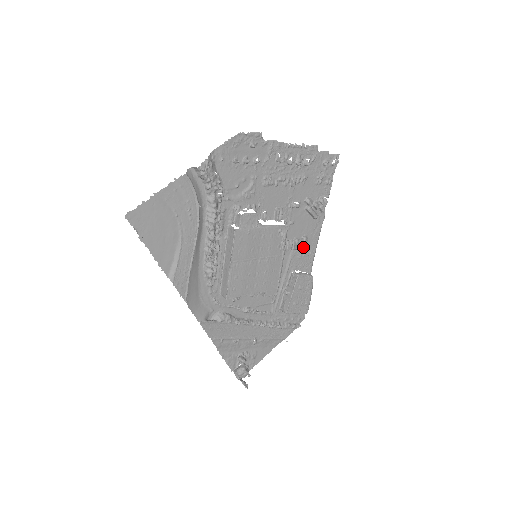
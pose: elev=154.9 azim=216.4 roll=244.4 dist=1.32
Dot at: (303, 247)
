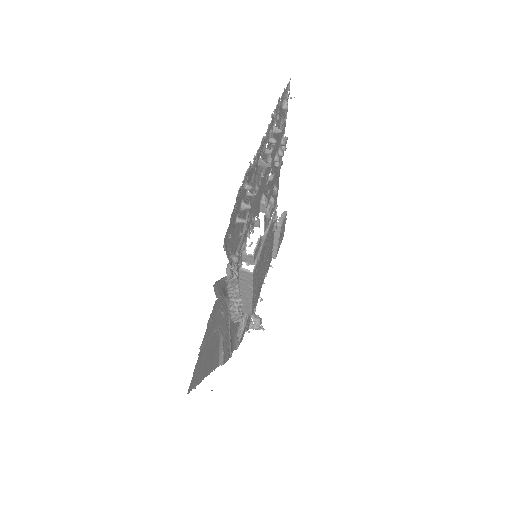
Dot at: (273, 195)
